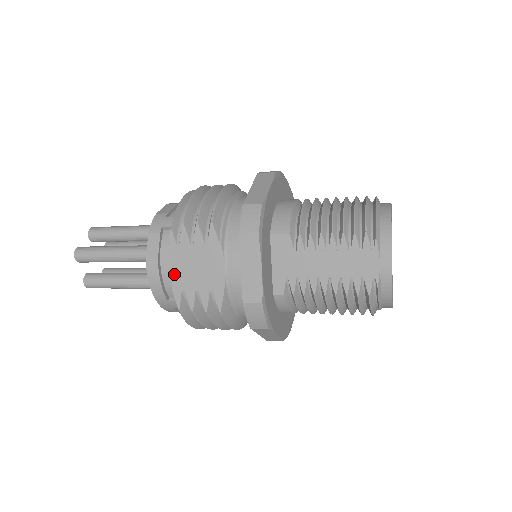
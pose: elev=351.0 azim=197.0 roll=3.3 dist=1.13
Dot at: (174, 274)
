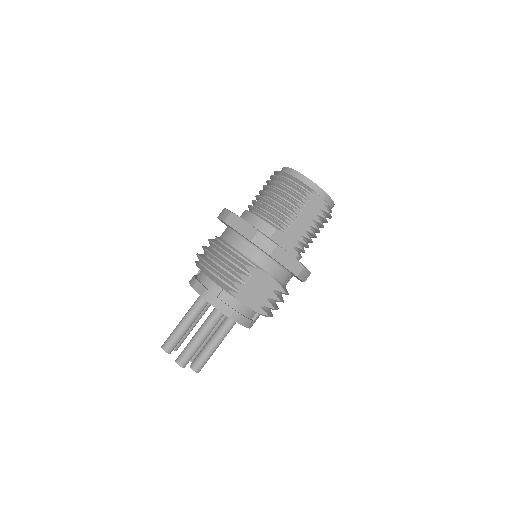
Dot at: (251, 306)
